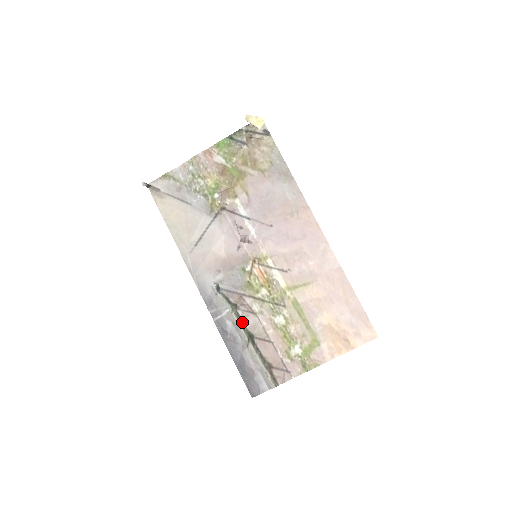
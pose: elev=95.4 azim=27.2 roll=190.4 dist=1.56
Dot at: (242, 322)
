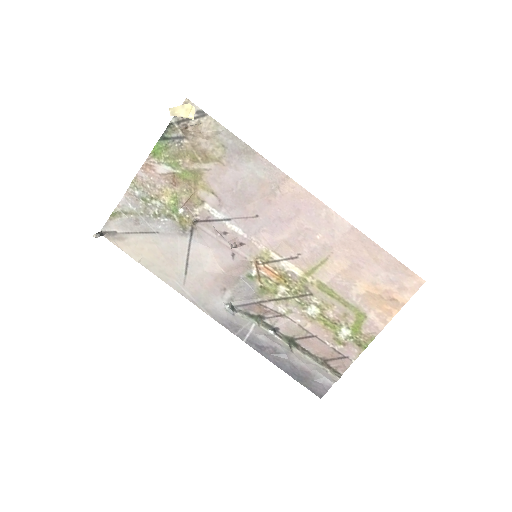
Dot at: (274, 330)
